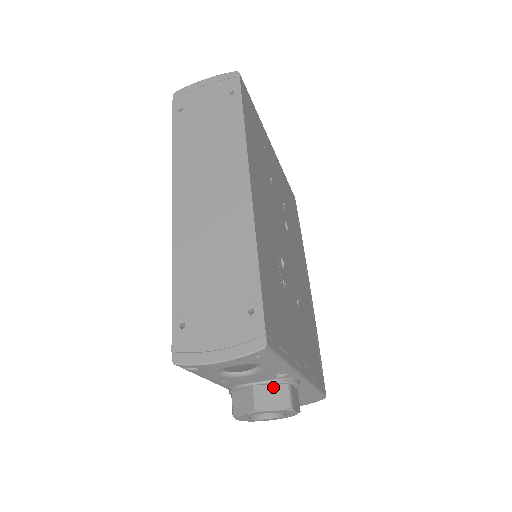
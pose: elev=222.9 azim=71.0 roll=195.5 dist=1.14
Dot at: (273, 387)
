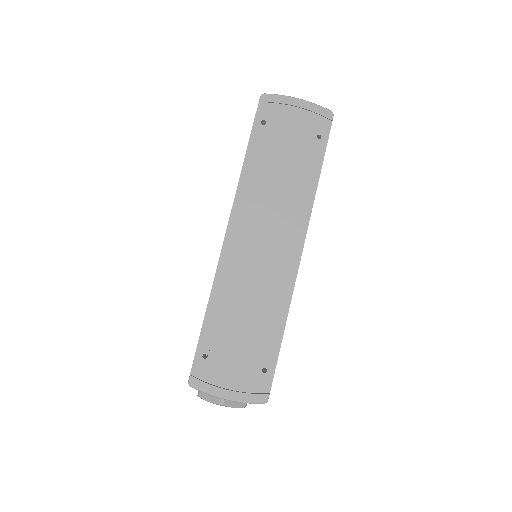
Dot at: occluded
